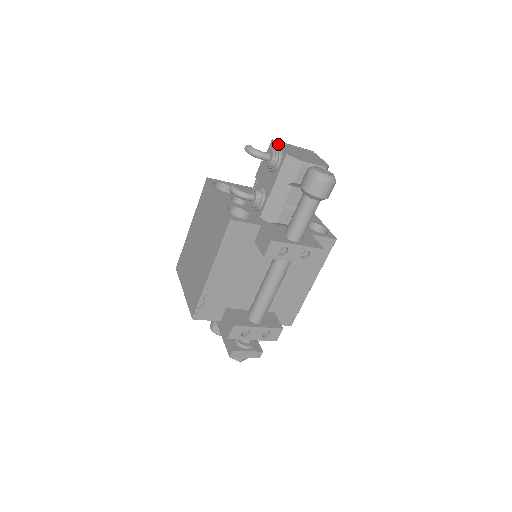
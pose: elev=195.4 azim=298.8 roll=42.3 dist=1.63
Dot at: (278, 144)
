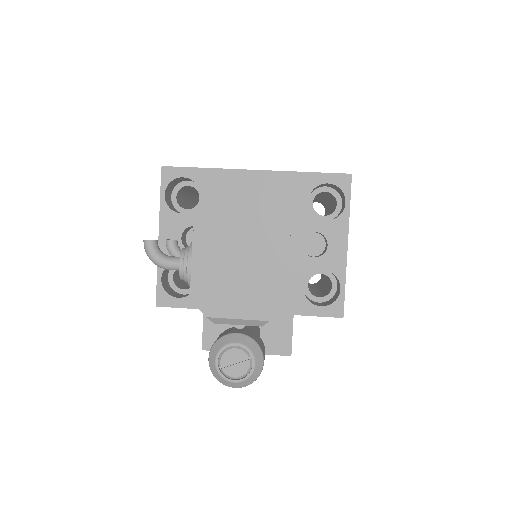
Dot at: (195, 249)
